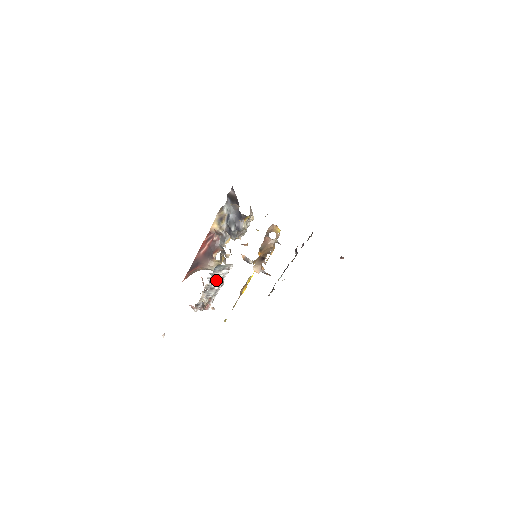
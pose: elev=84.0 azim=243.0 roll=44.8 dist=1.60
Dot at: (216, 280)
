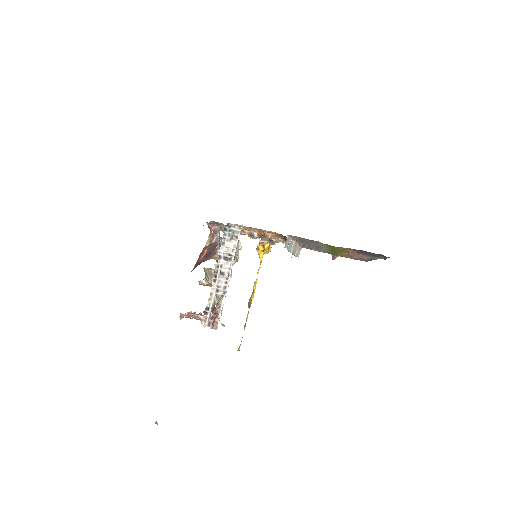
Dot at: (225, 258)
